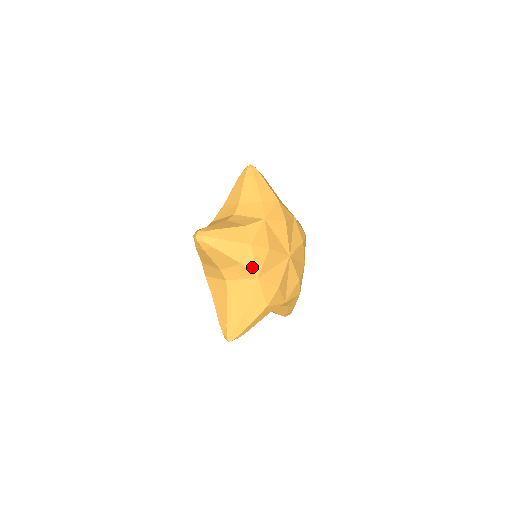
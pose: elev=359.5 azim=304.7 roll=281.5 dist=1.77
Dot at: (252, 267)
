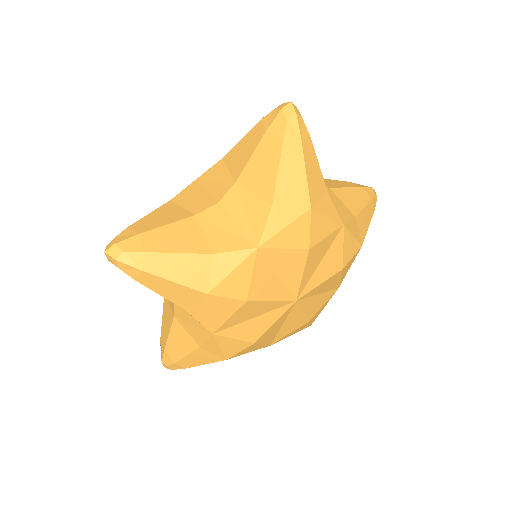
Dot at: occluded
